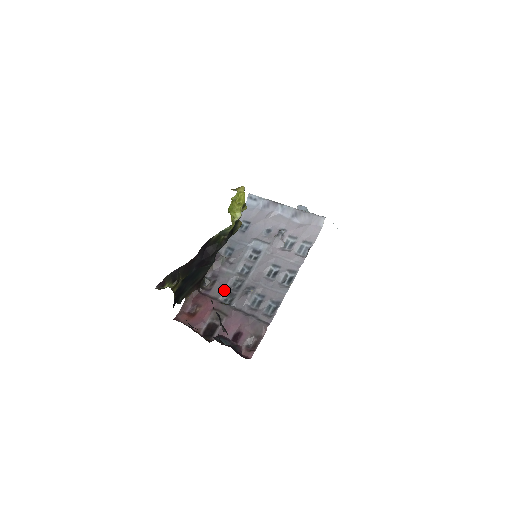
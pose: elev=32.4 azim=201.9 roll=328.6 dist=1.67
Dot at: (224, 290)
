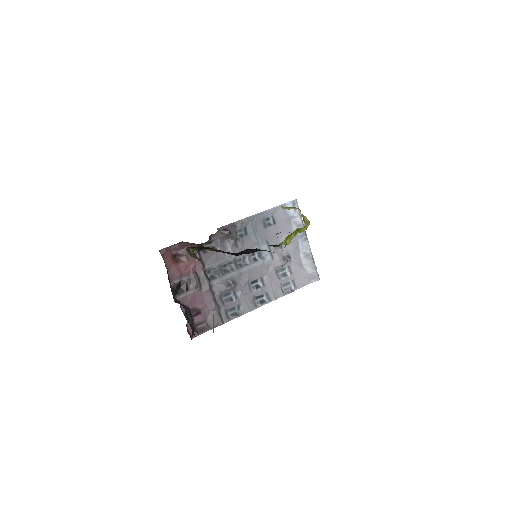
Dot at: (215, 264)
